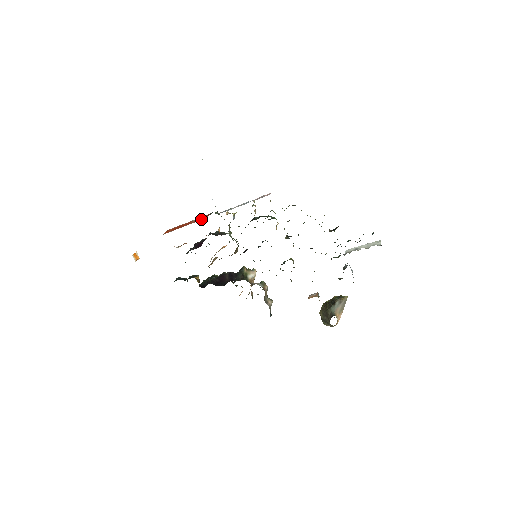
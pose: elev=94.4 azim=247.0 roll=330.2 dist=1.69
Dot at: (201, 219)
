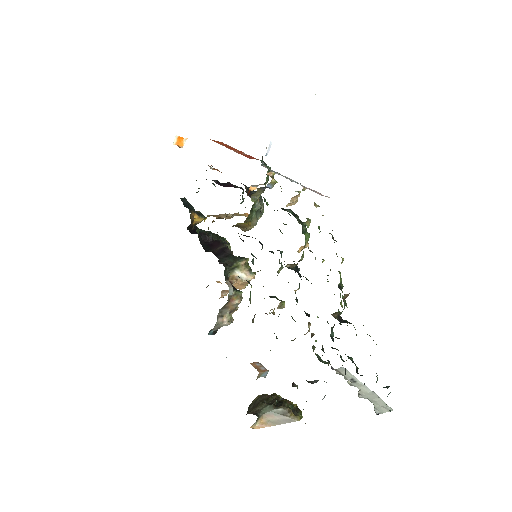
Dot at: (247, 156)
